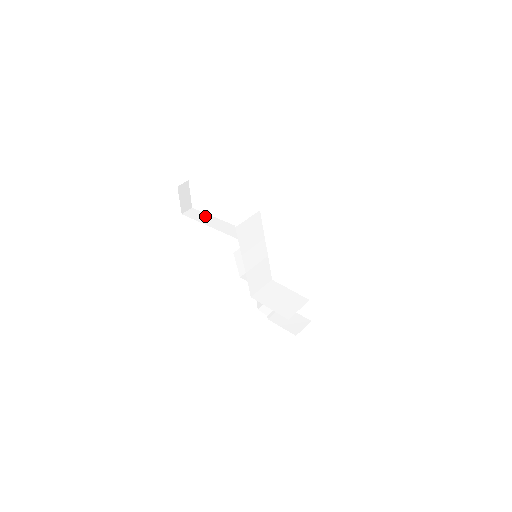
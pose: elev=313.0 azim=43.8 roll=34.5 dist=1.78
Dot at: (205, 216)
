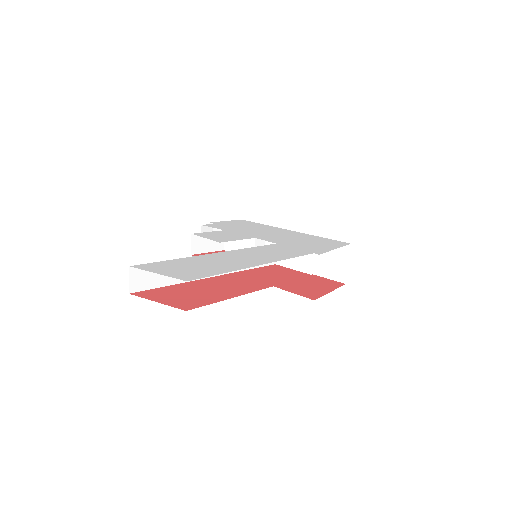
Dot at: occluded
